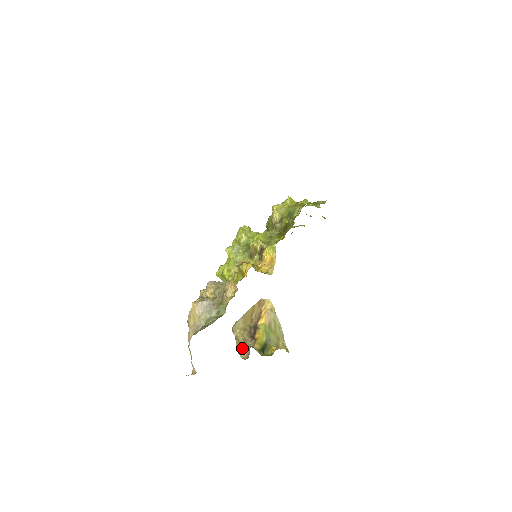
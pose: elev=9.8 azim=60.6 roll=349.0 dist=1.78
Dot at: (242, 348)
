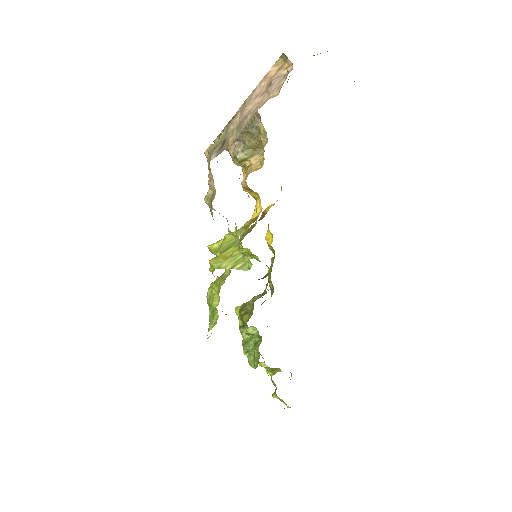
Dot at: occluded
